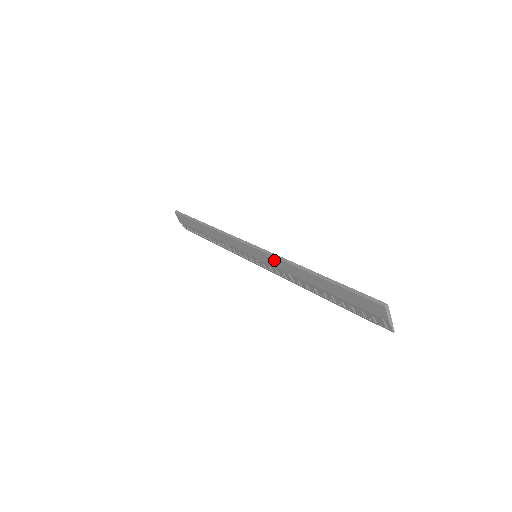
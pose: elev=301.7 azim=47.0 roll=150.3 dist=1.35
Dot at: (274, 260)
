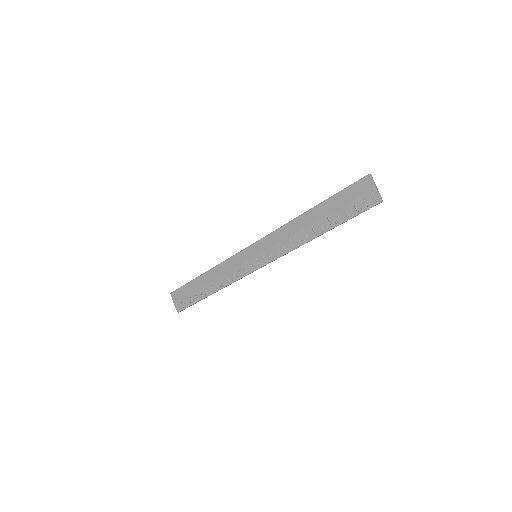
Dot at: (274, 235)
